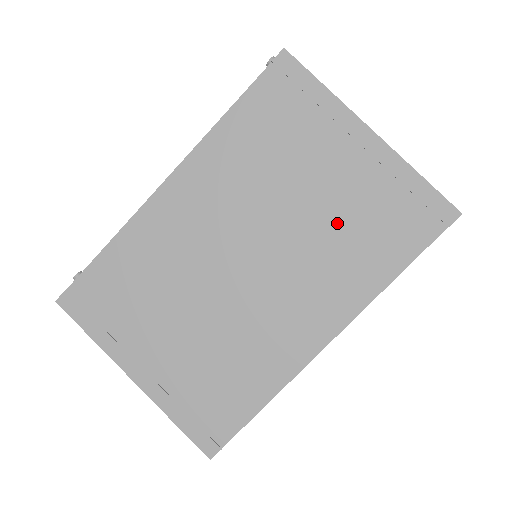
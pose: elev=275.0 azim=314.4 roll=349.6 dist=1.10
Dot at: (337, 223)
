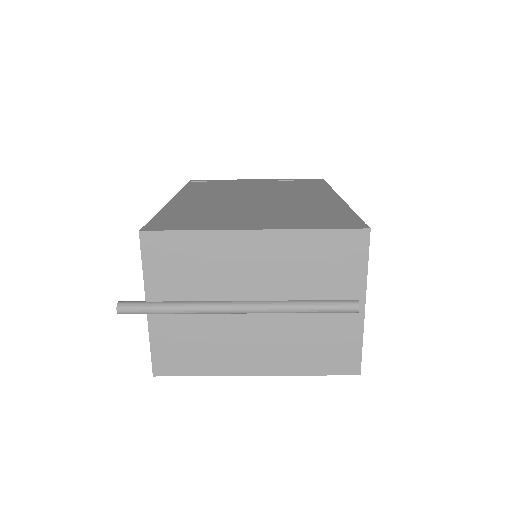
Dot at: occluded
